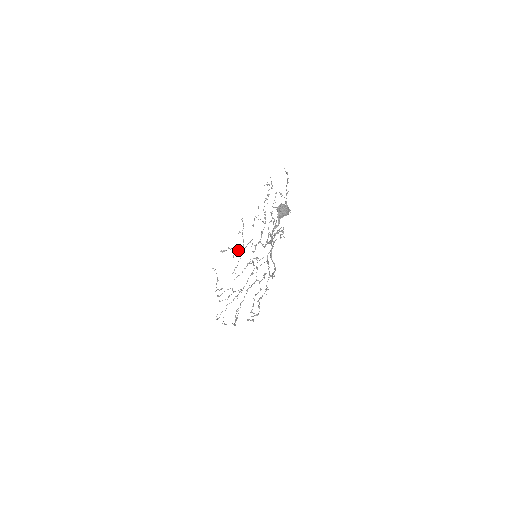
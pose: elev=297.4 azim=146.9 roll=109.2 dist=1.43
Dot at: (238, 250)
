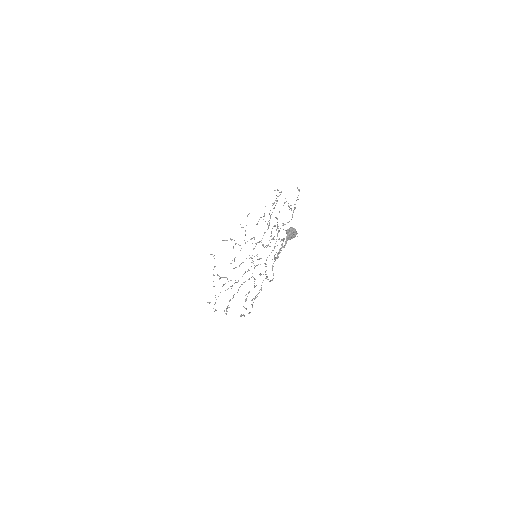
Dot at: occluded
